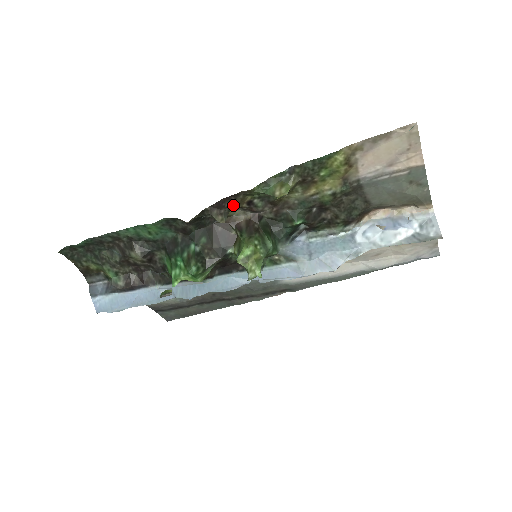
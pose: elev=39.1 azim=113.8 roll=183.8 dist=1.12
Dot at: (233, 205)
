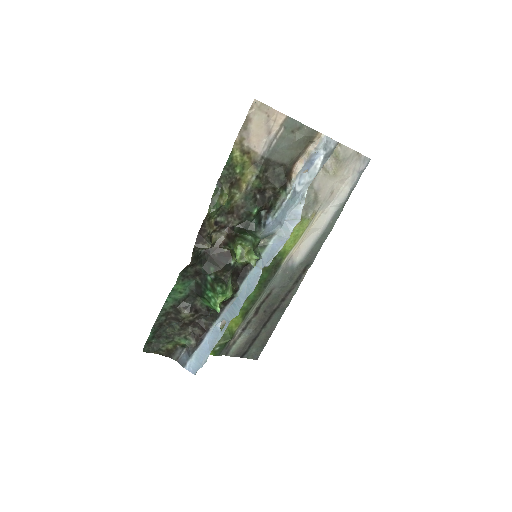
Dot at: (207, 232)
